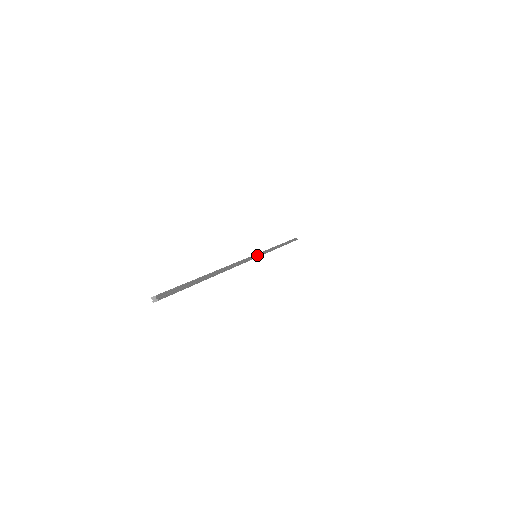
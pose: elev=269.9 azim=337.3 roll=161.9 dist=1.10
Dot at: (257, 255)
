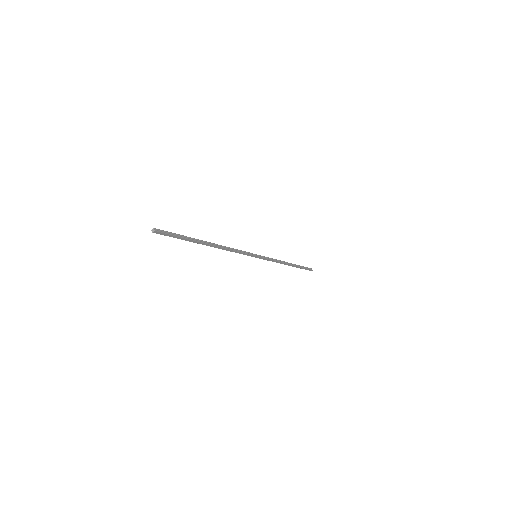
Dot at: (257, 255)
